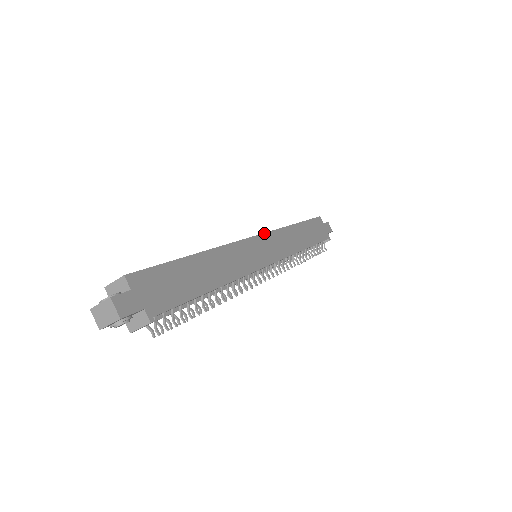
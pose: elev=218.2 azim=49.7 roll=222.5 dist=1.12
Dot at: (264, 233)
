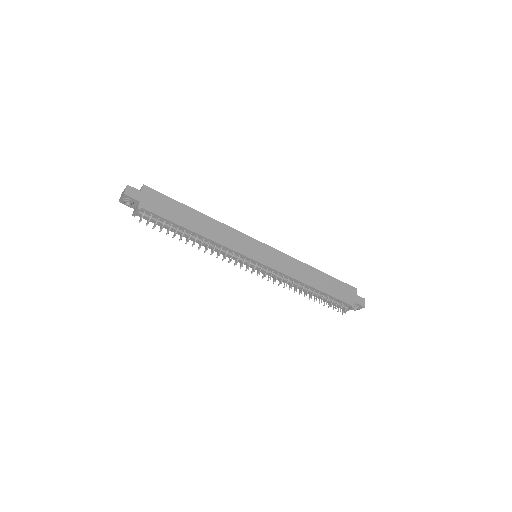
Dot at: (272, 247)
